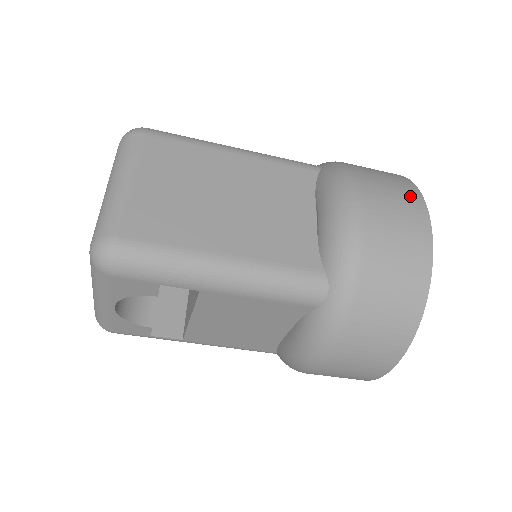
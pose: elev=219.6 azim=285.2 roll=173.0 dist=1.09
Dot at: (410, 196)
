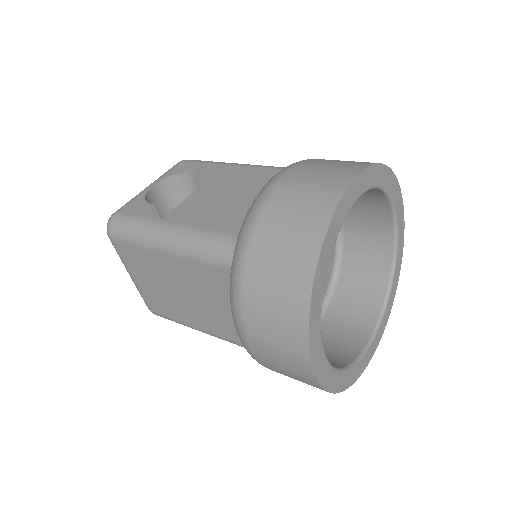
Dot at: (293, 345)
